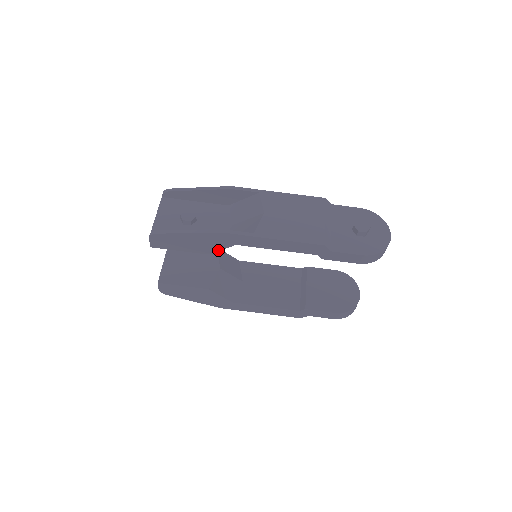
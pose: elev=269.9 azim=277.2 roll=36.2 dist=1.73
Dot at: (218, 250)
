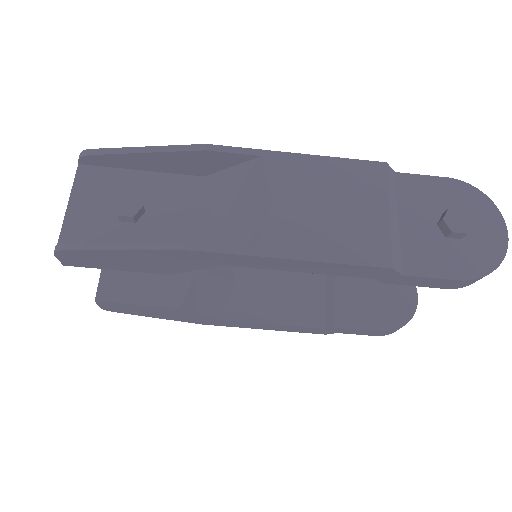
Dot at: (188, 270)
